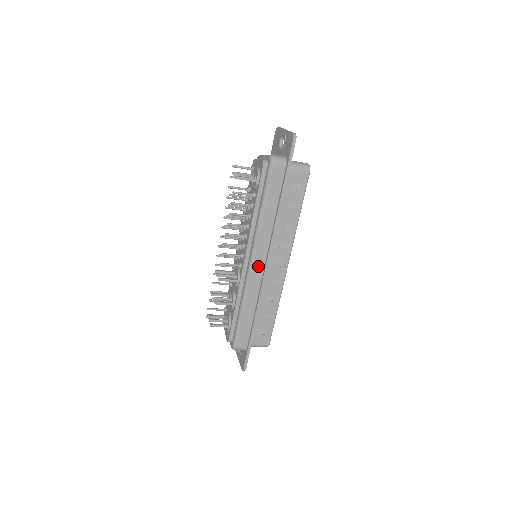
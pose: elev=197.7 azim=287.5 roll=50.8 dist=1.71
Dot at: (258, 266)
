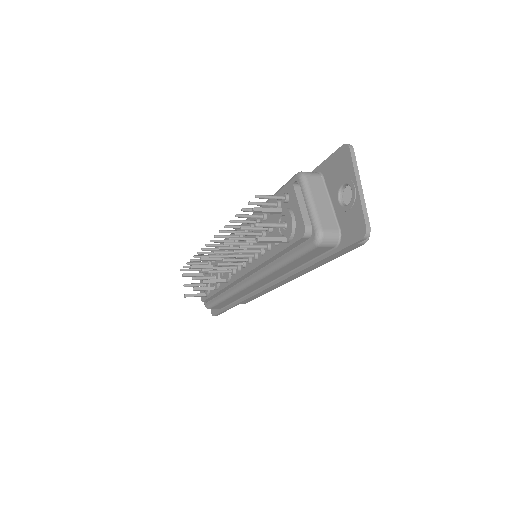
Dot at: (255, 286)
